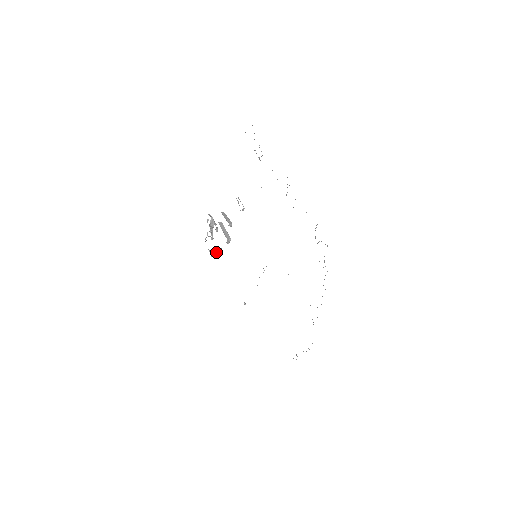
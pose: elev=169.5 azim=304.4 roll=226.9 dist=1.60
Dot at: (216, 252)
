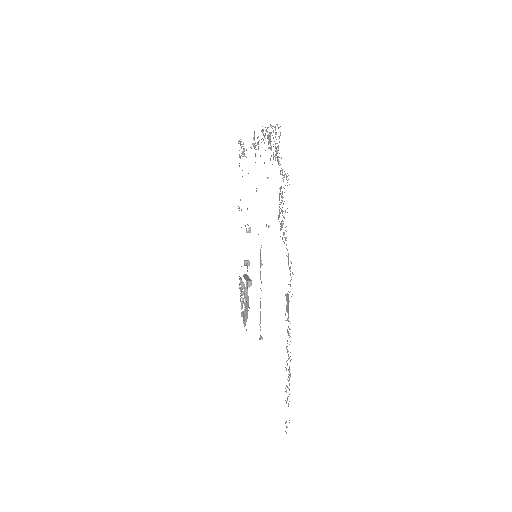
Dot at: (245, 312)
